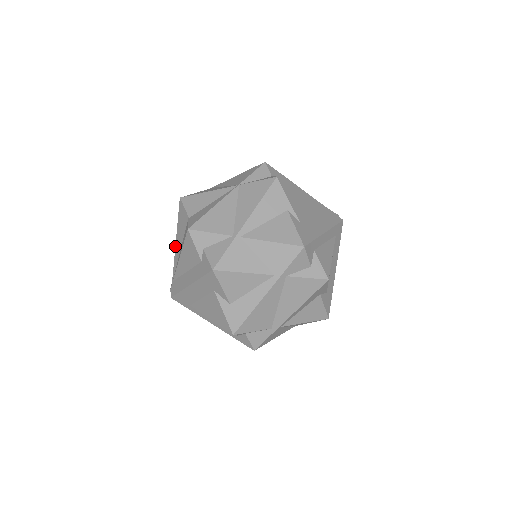
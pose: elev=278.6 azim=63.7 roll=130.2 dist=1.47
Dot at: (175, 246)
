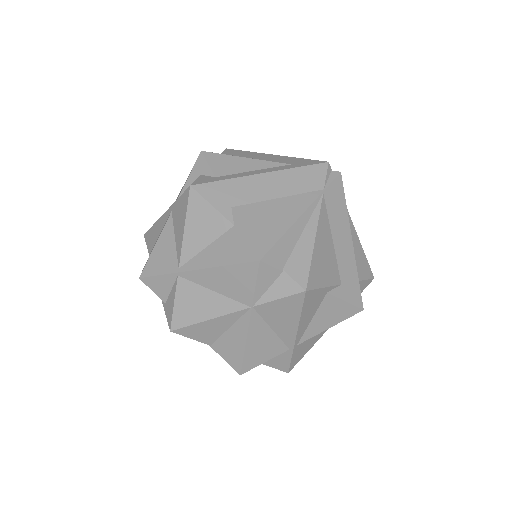
Dot at: occluded
